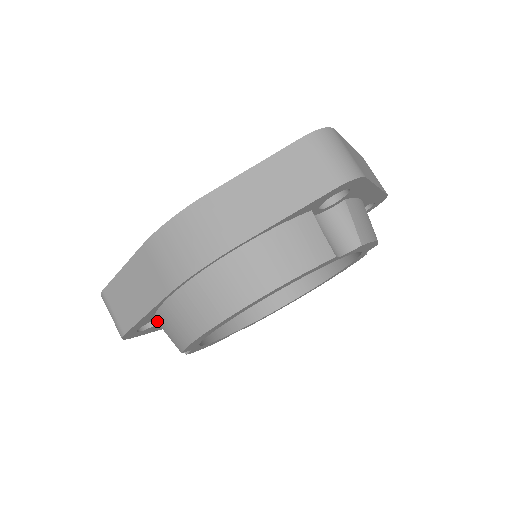
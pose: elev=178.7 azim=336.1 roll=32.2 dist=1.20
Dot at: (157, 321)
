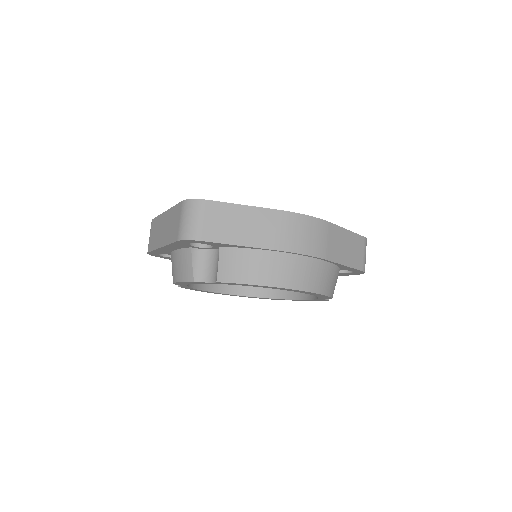
Dot at: (223, 251)
